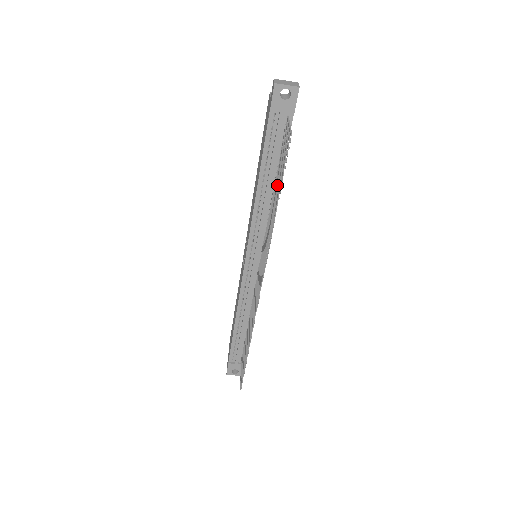
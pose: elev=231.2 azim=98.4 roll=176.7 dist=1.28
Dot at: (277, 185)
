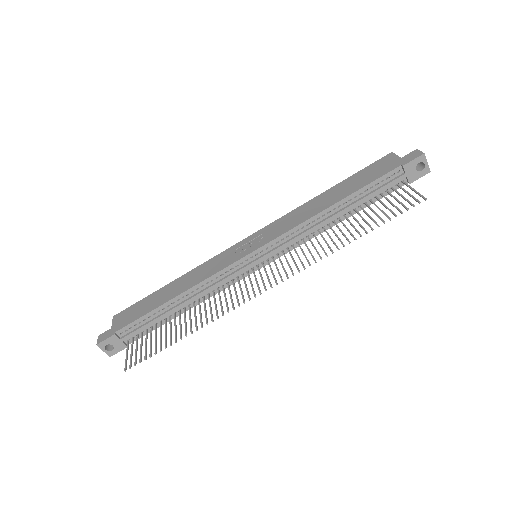
Dot at: (357, 220)
